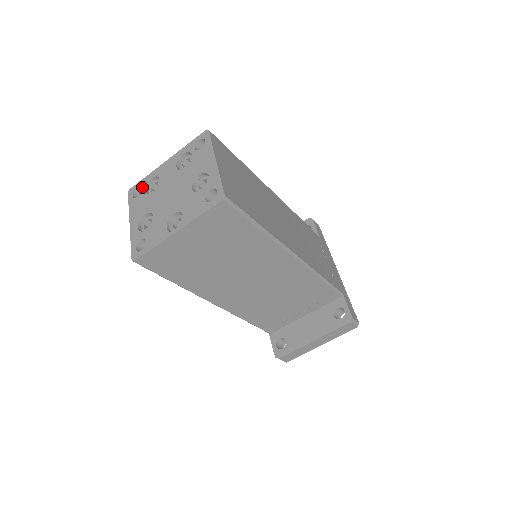
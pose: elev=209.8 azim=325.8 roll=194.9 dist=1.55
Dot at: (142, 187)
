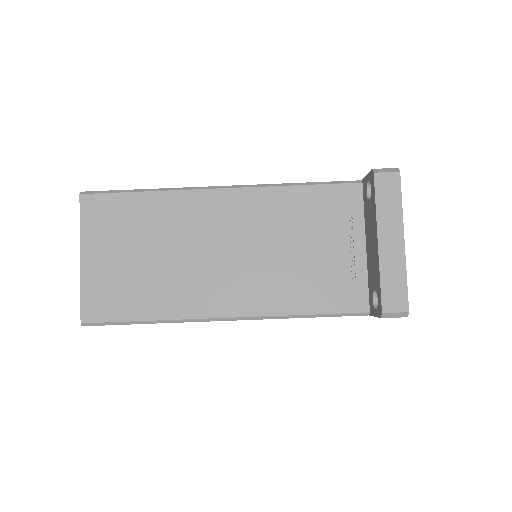
Dot at: occluded
